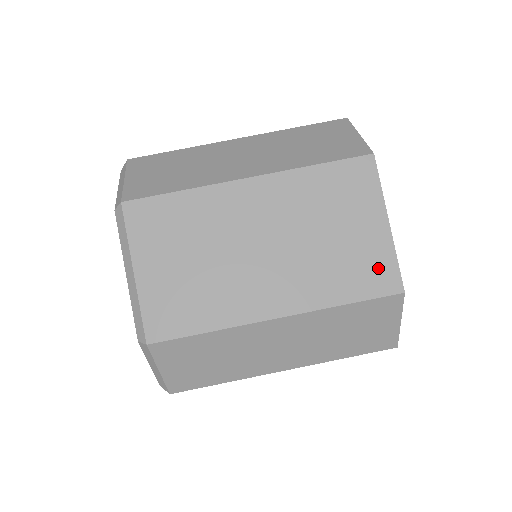
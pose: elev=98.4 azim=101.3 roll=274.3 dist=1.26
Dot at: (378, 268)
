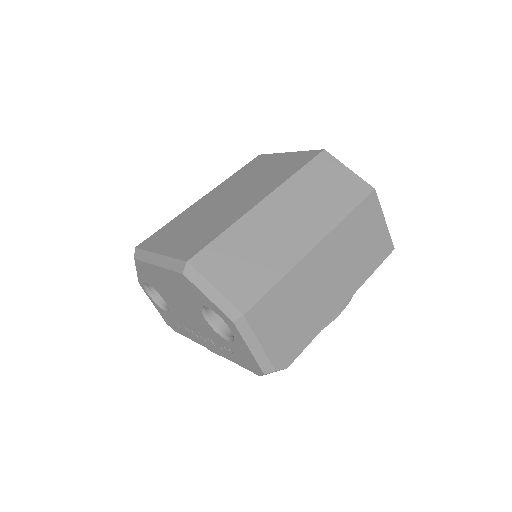
Dot at: (300, 158)
